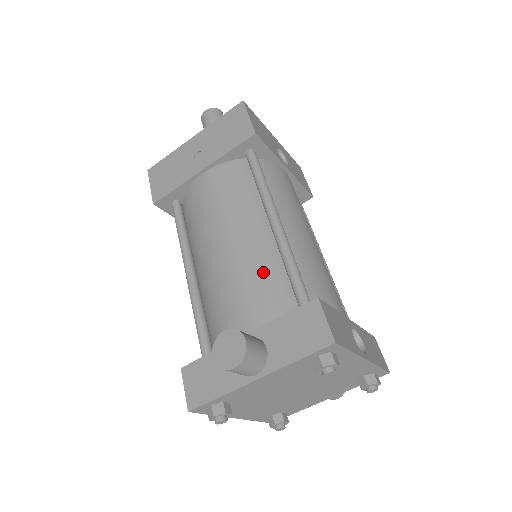
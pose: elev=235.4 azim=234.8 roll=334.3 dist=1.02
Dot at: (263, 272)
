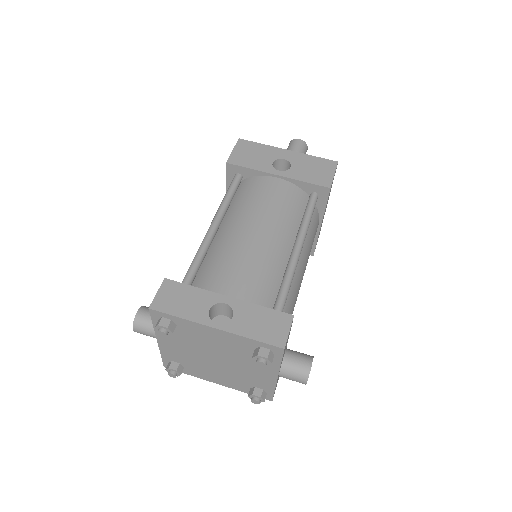
Dot at: occluded
